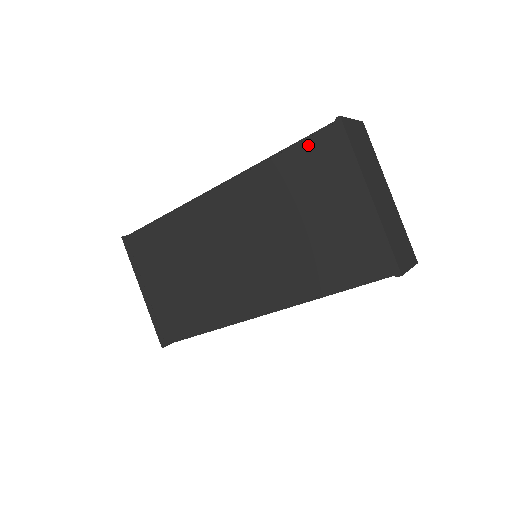
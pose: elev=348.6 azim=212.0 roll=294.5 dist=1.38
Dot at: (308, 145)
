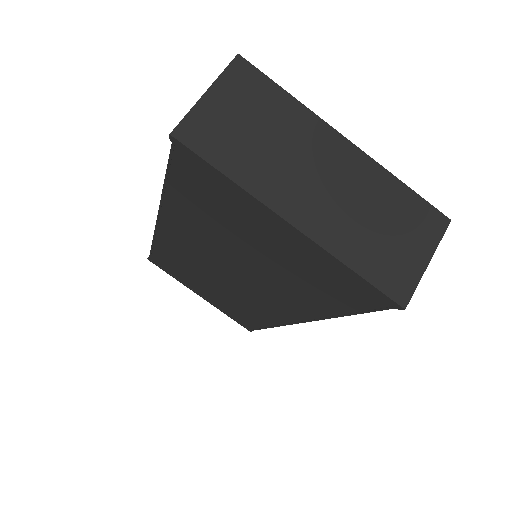
Dot at: (178, 175)
